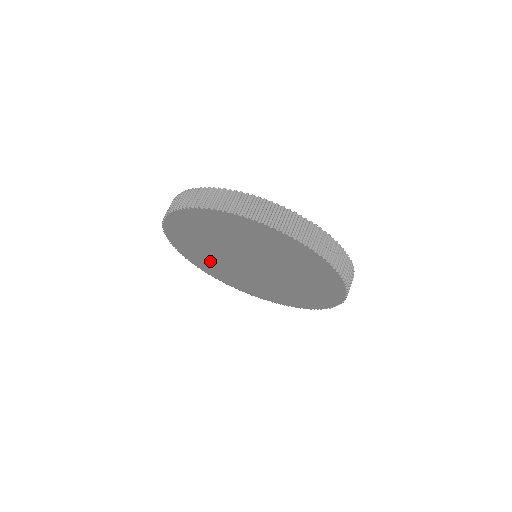
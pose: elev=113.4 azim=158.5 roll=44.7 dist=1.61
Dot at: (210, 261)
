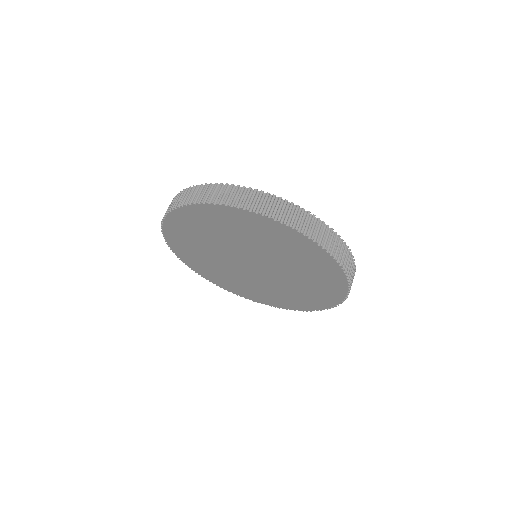
Dot at: (254, 289)
